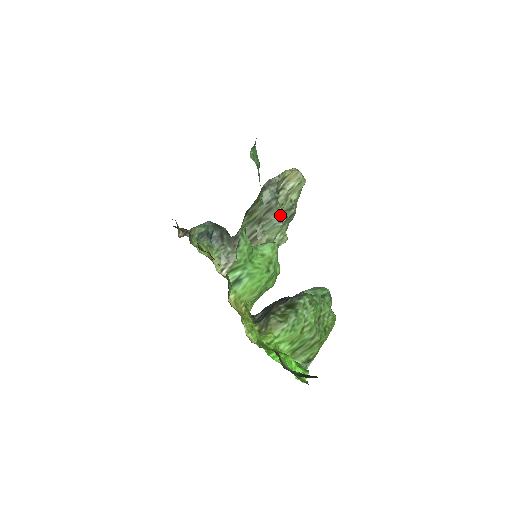
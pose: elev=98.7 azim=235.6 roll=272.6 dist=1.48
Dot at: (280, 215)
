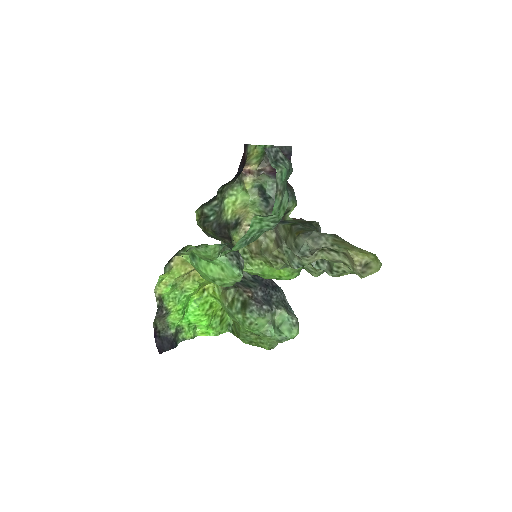
Dot at: (303, 264)
